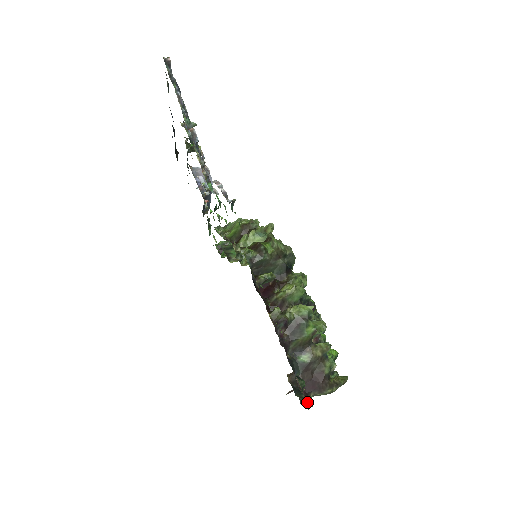
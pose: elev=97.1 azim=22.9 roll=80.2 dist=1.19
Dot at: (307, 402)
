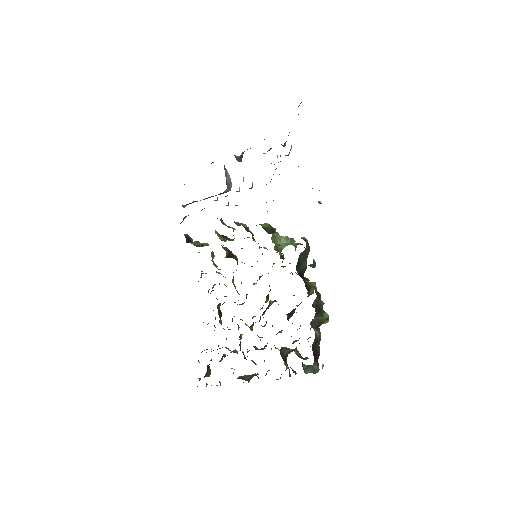
Dot at: occluded
